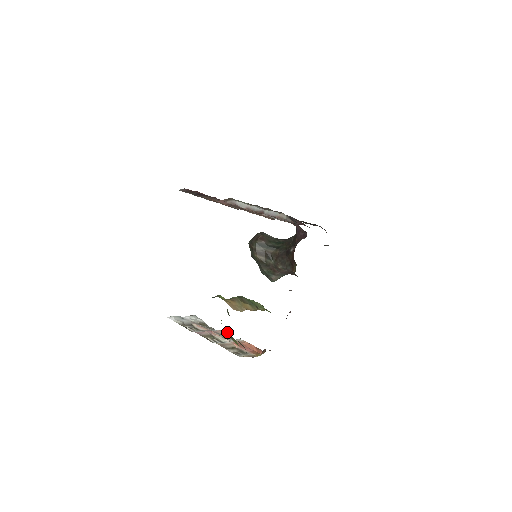
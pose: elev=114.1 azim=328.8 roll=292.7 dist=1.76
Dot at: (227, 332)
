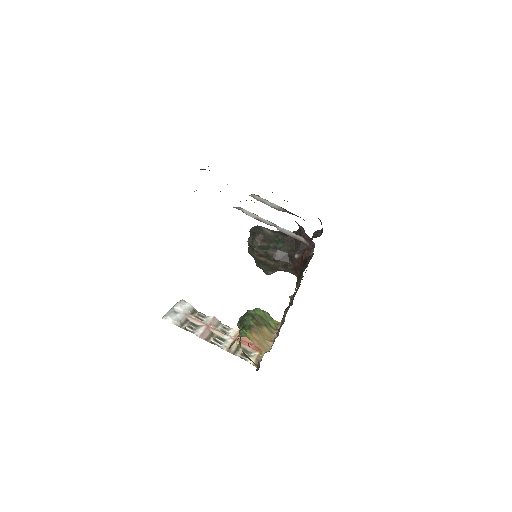
Dot at: (246, 355)
